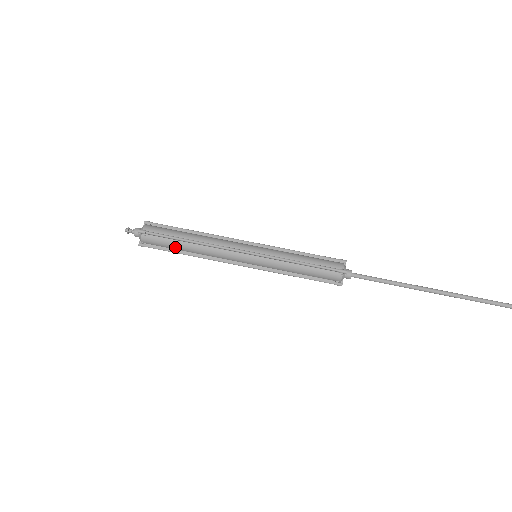
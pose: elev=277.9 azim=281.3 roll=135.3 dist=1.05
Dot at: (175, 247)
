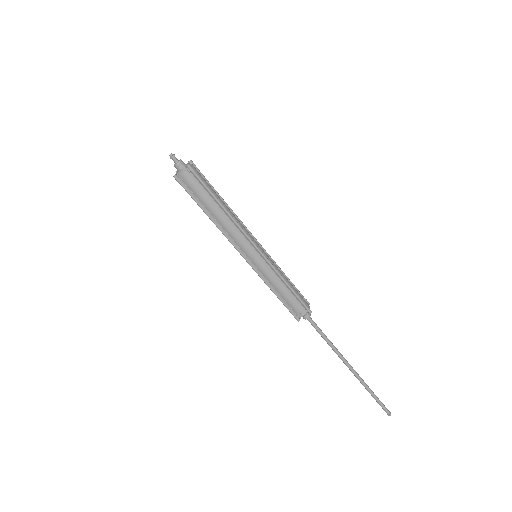
Dot at: (205, 202)
